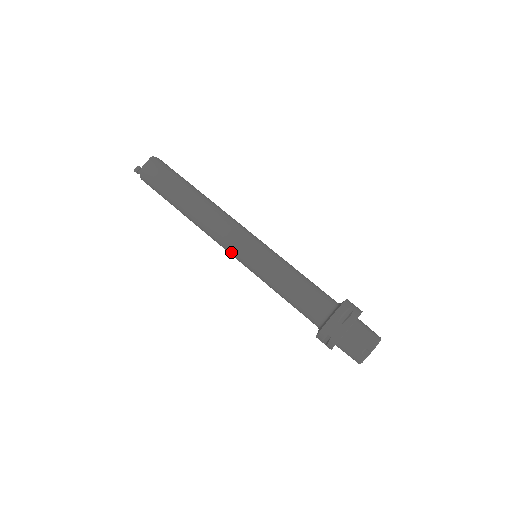
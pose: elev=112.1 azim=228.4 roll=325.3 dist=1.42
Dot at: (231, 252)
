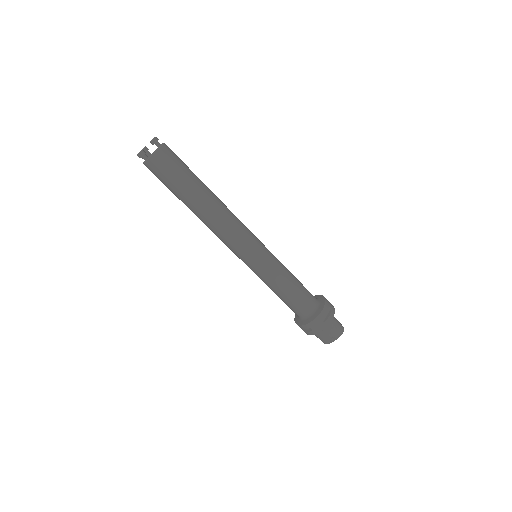
Dot at: (237, 253)
